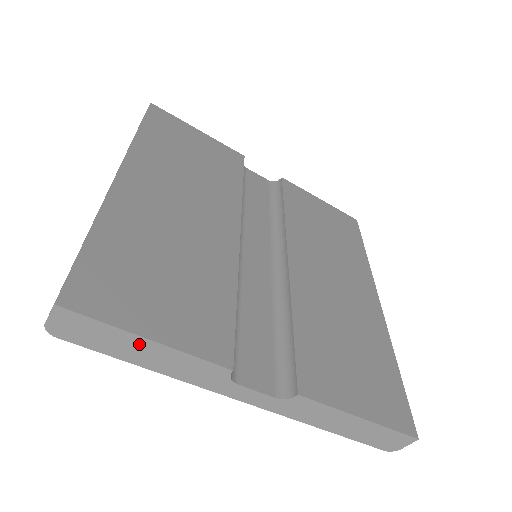
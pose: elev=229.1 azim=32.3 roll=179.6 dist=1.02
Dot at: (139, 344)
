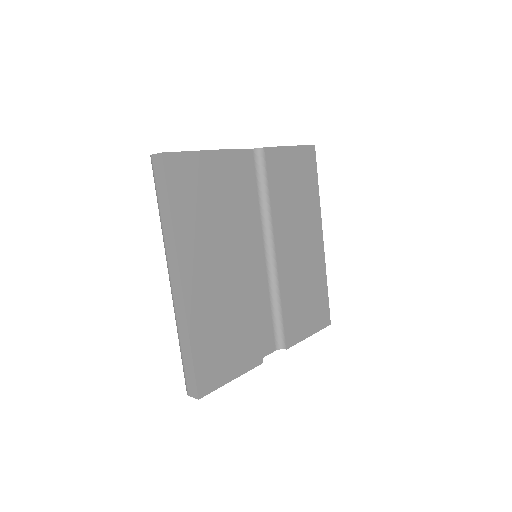
Dot at: occluded
